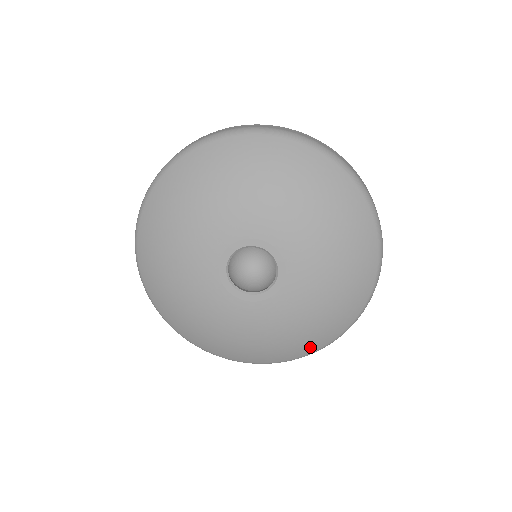
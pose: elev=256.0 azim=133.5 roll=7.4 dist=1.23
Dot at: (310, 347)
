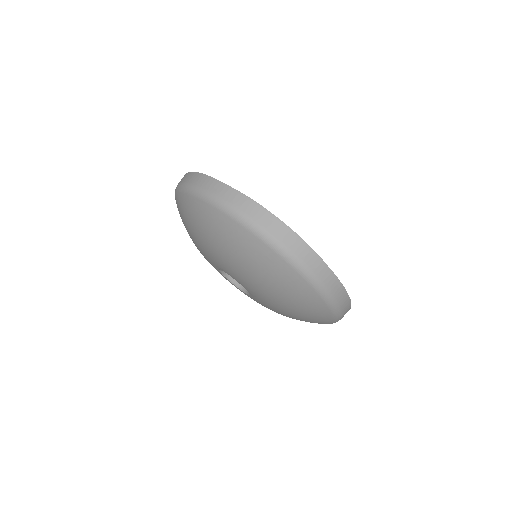
Dot at: occluded
